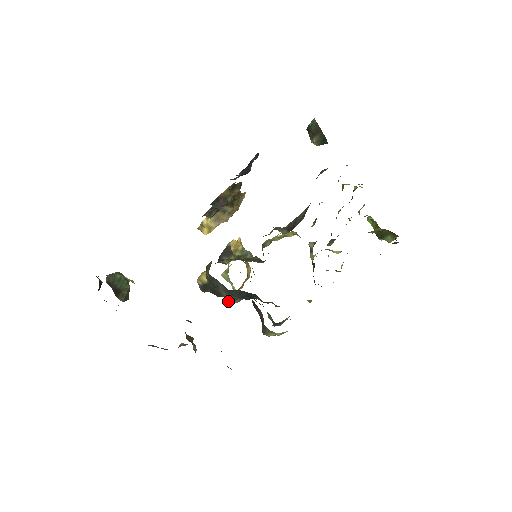
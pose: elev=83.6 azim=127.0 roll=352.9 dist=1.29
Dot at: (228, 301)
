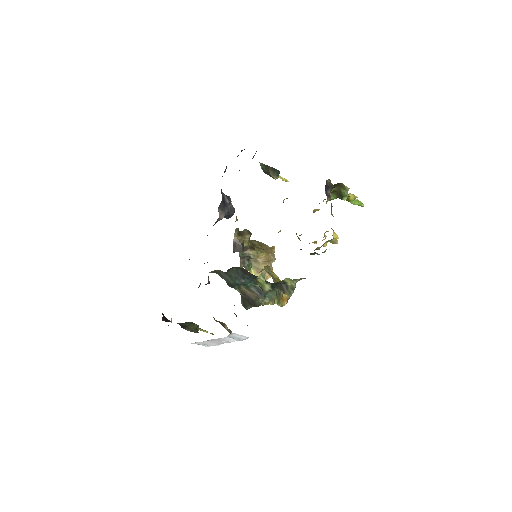
Dot at: (260, 302)
